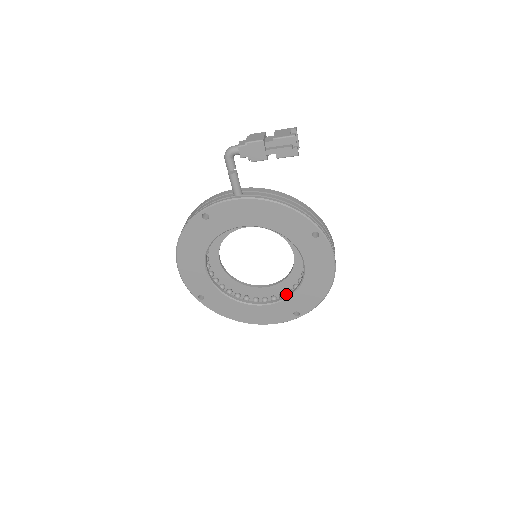
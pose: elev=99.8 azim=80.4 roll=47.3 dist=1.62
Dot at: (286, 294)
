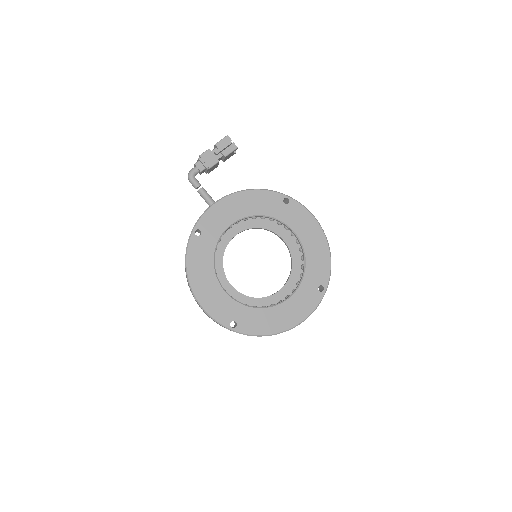
Dot at: occluded
